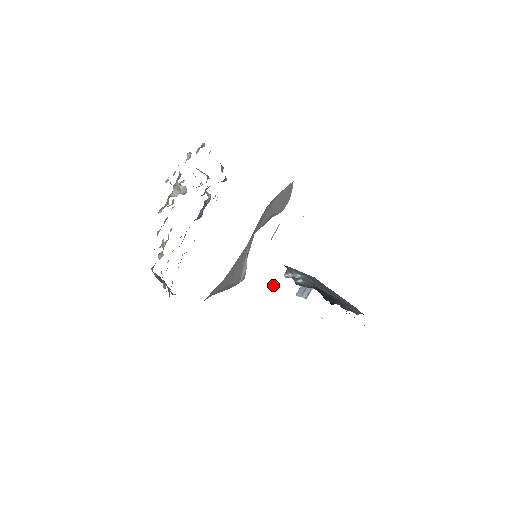
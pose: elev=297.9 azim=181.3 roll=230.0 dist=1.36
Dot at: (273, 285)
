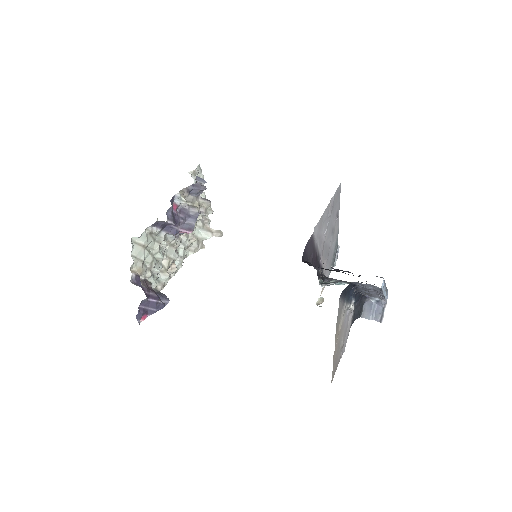
Dot at: (321, 306)
